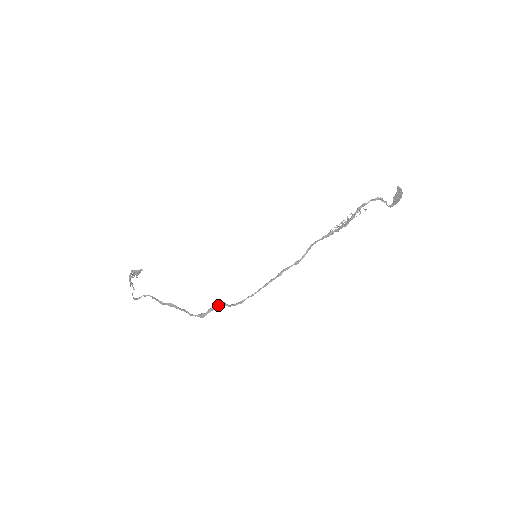
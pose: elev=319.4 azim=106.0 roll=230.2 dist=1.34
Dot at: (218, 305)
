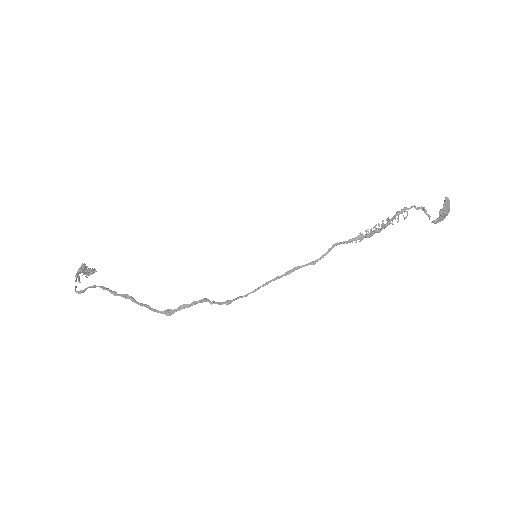
Dot at: (195, 301)
